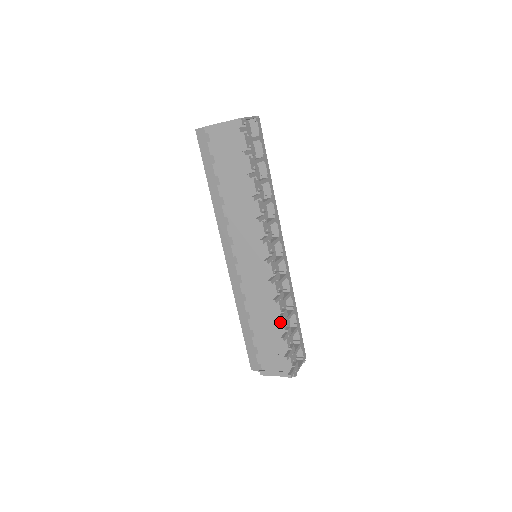
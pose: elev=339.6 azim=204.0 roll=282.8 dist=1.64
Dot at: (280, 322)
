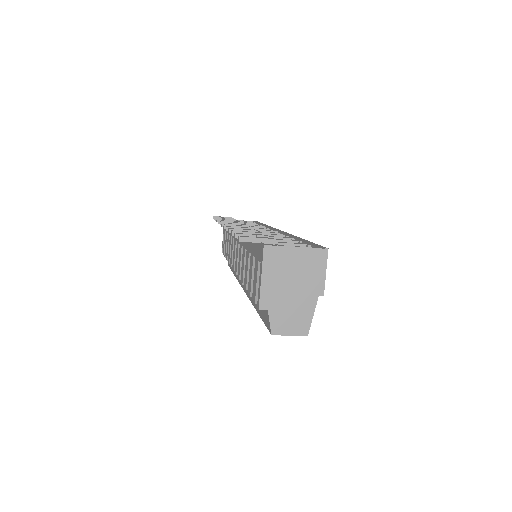
Dot at: occluded
